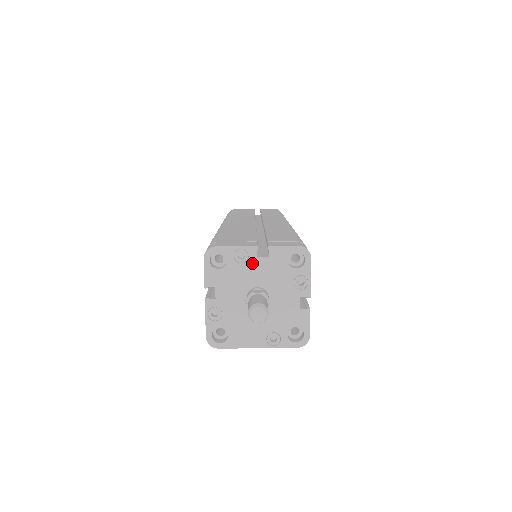
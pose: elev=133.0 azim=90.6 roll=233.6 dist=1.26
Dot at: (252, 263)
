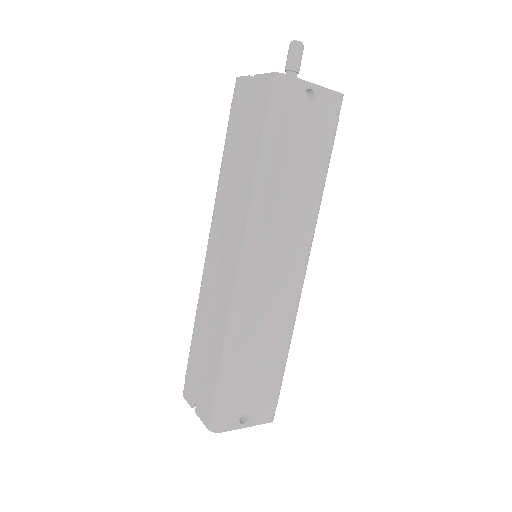
Dot at: occluded
